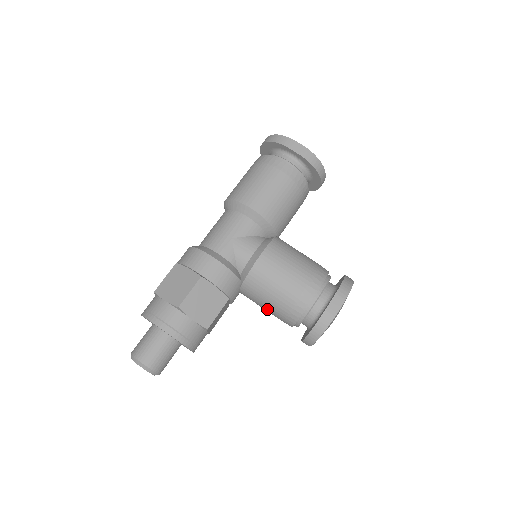
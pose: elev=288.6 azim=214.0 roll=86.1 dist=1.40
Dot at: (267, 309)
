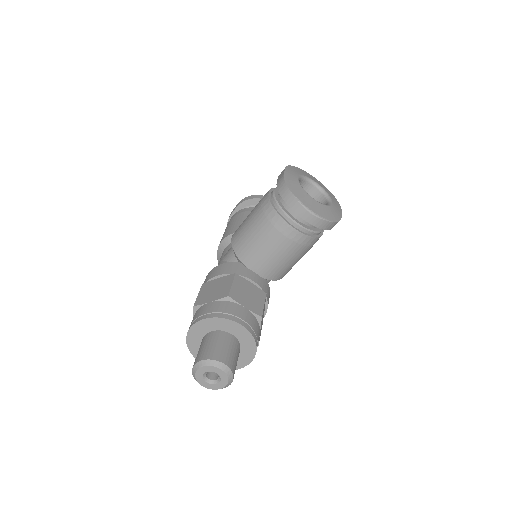
Dot at: (271, 249)
